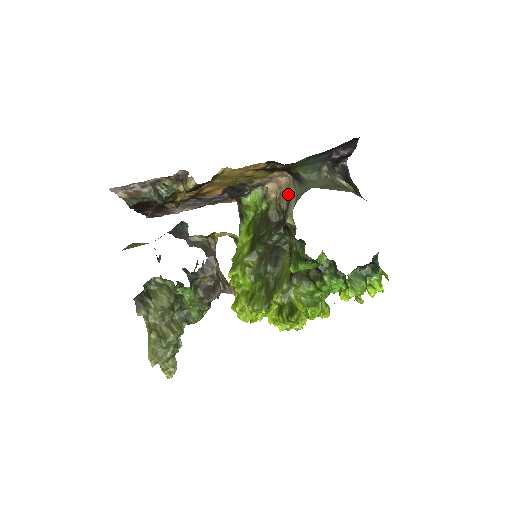
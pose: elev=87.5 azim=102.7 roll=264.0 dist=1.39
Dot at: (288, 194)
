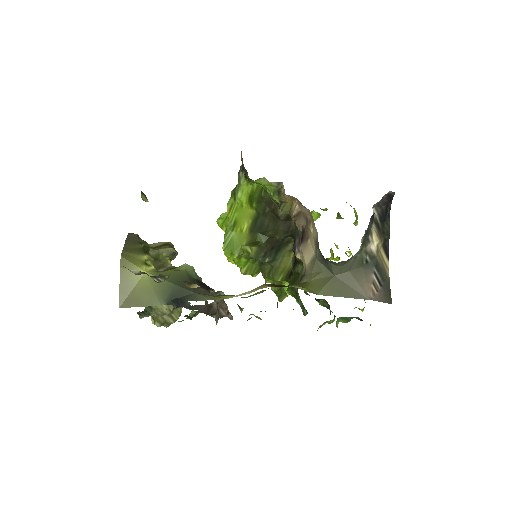
Dot at: (307, 227)
